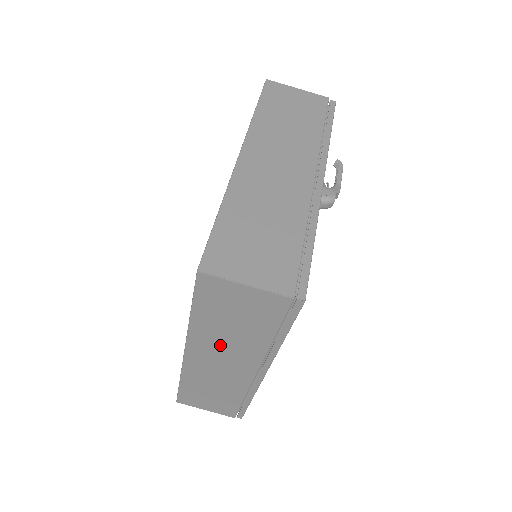
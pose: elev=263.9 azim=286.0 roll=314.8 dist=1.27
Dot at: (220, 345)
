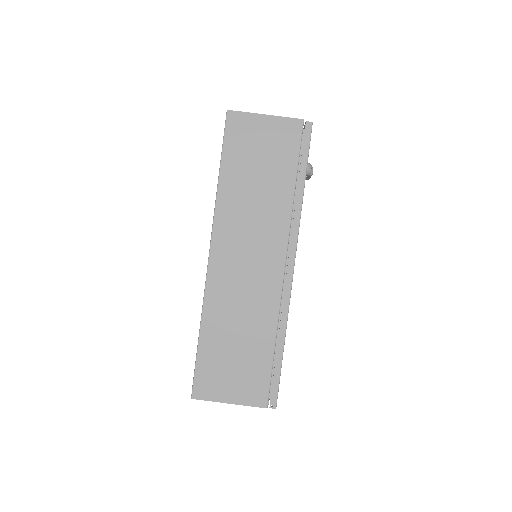
Dot at: (246, 221)
